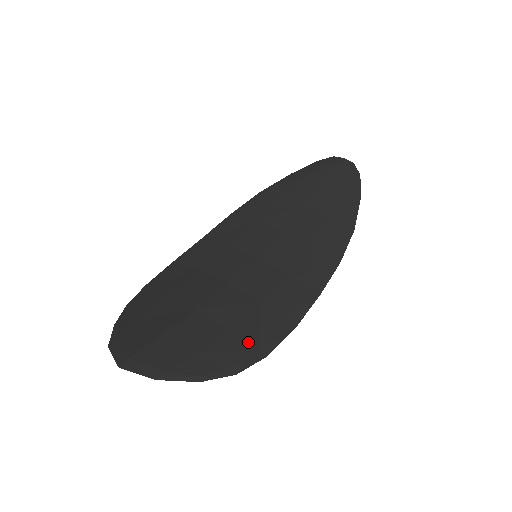
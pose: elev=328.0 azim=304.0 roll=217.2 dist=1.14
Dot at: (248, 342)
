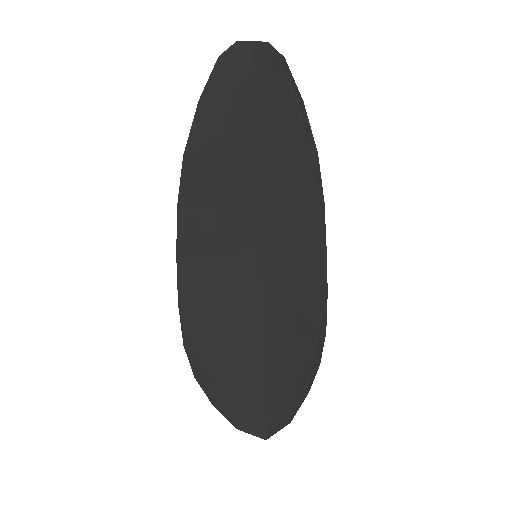
Dot at: (311, 338)
